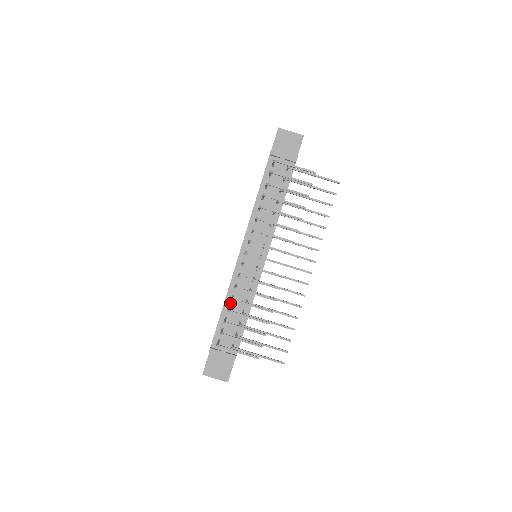
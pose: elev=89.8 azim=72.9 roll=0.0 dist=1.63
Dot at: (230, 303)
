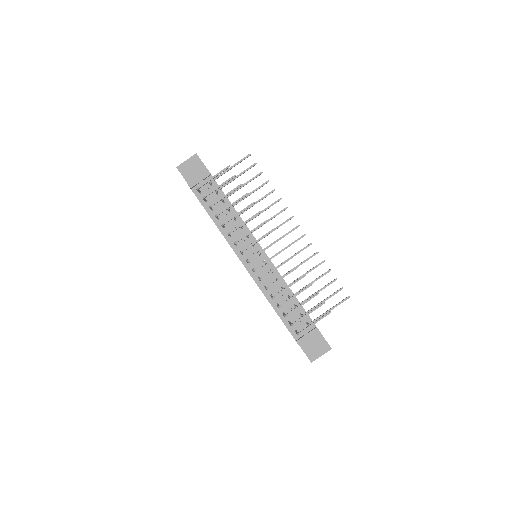
Dot at: (275, 301)
